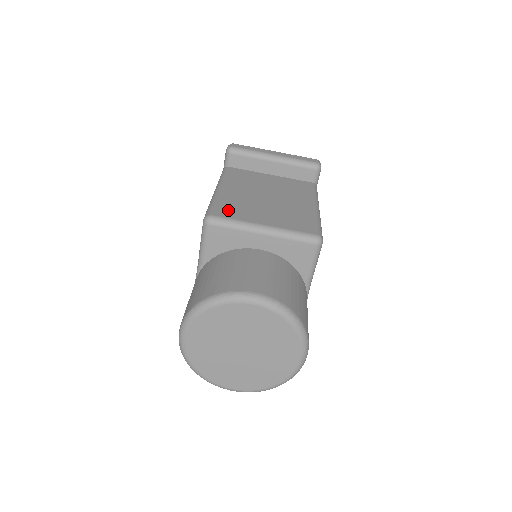
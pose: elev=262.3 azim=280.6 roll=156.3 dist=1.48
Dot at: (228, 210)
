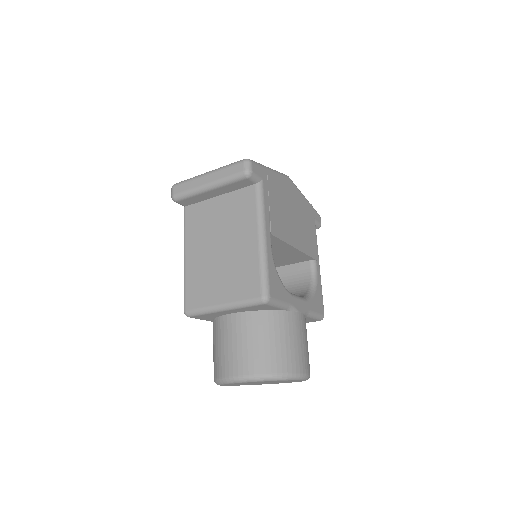
Dot at: (195, 295)
